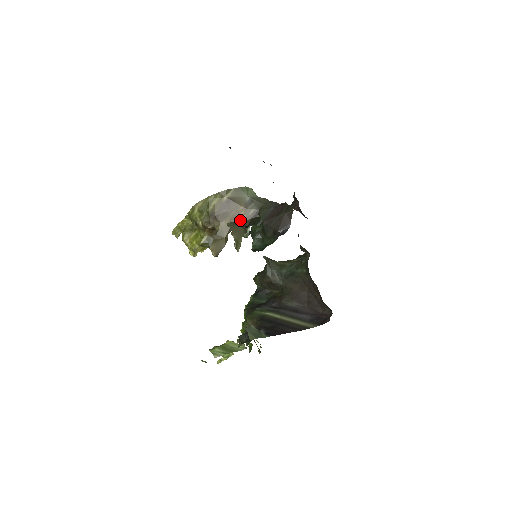
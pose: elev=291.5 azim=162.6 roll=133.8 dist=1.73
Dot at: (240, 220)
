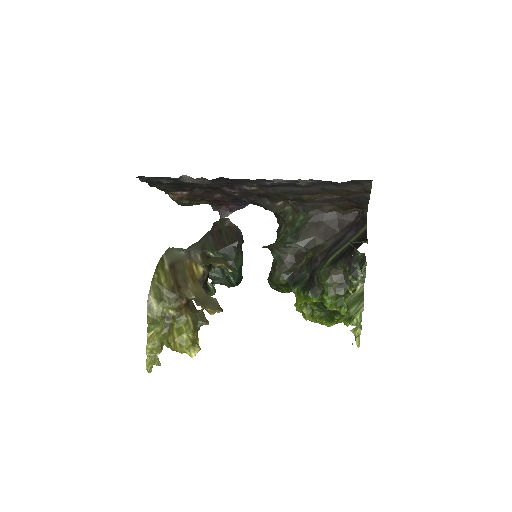
Dot at: (199, 271)
